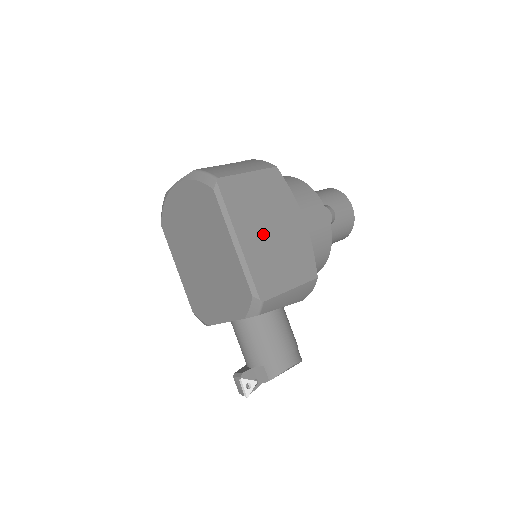
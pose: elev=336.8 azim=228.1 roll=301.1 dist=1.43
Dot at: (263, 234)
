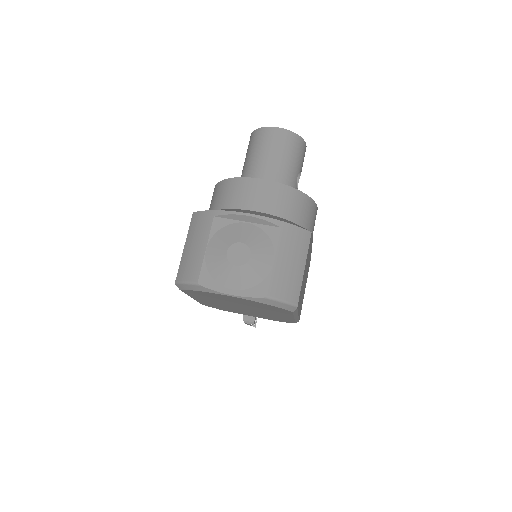
Dot at: (303, 289)
